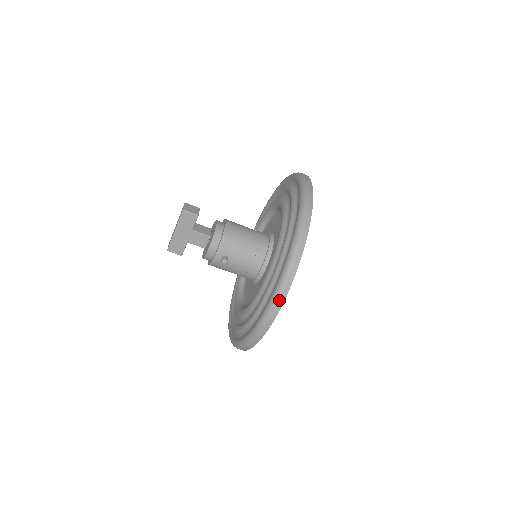
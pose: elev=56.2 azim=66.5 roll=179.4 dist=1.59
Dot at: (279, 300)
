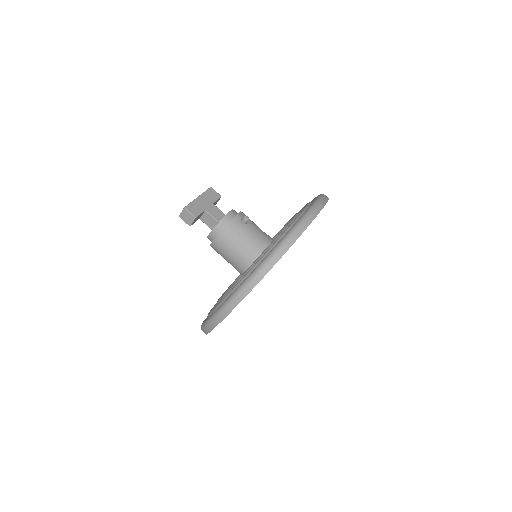
Dot at: (323, 200)
